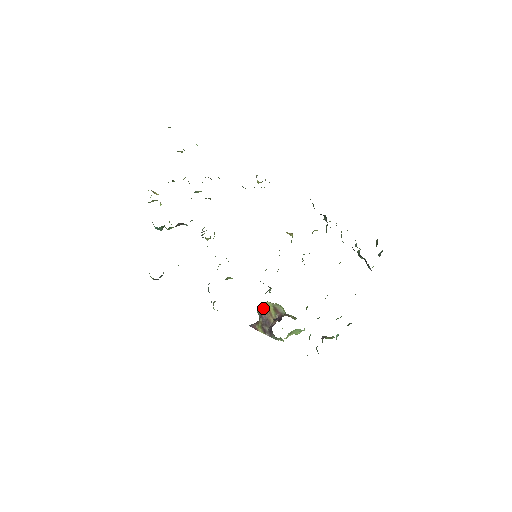
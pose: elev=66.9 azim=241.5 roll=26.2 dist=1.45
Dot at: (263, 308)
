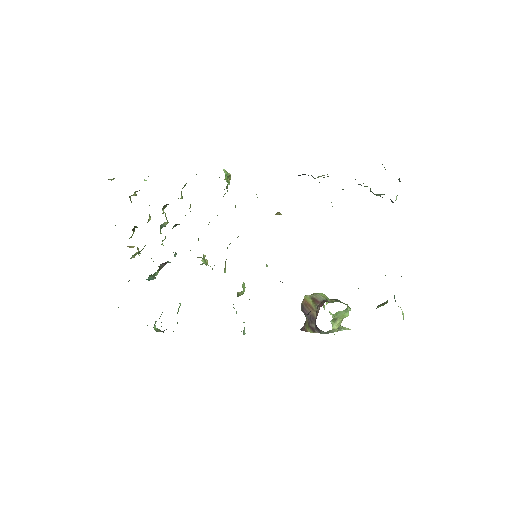
Dot at: (303, 305)
